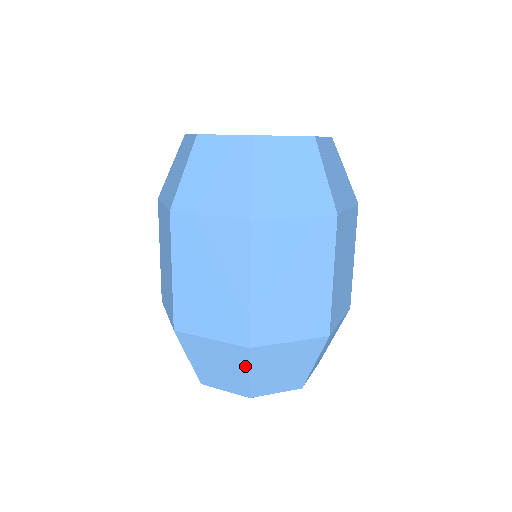
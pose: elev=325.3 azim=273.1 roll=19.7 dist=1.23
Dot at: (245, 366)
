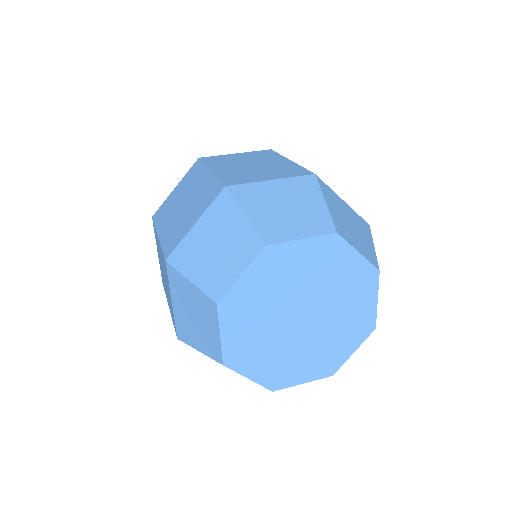
Dot at: occluded
